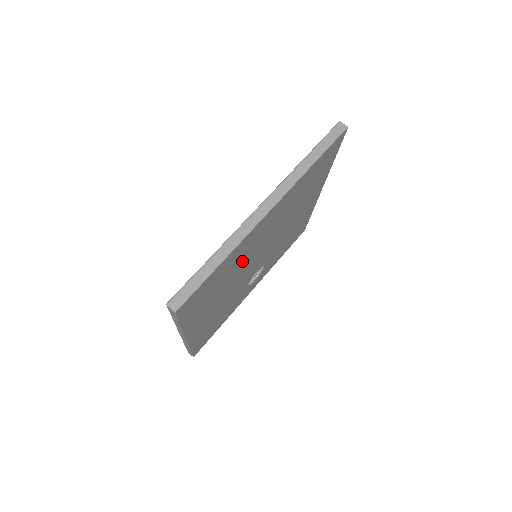
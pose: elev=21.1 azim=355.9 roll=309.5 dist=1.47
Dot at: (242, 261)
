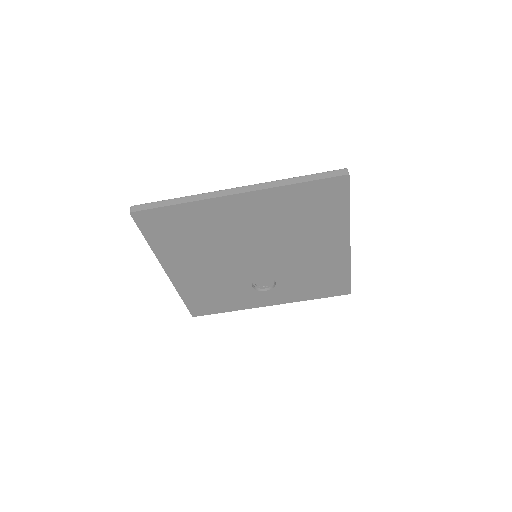
Dot at: (219, 233)
